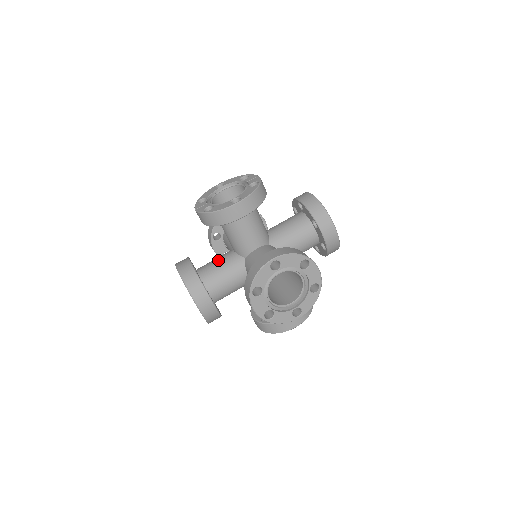
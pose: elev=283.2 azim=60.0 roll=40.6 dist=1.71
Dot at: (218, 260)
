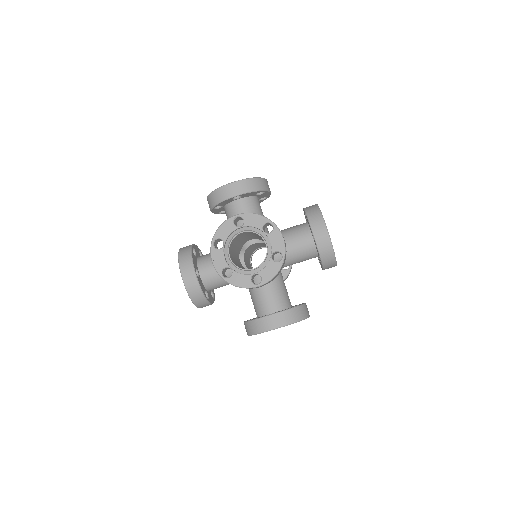
Dot at: occluded
